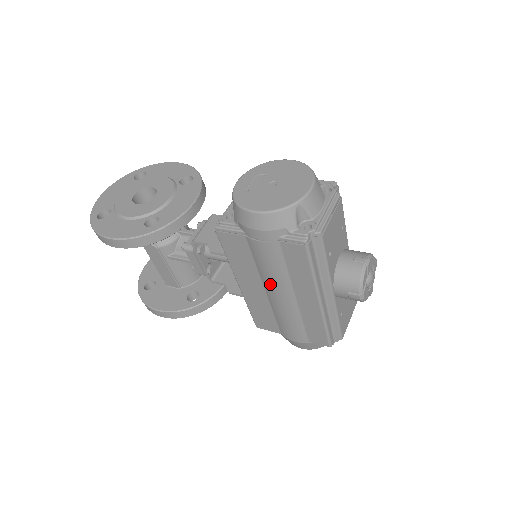
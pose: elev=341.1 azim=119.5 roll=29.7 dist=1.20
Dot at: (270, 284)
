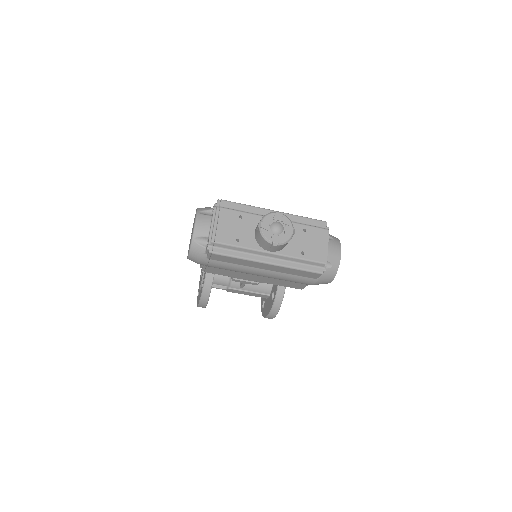
Dot at: (248, 273)
